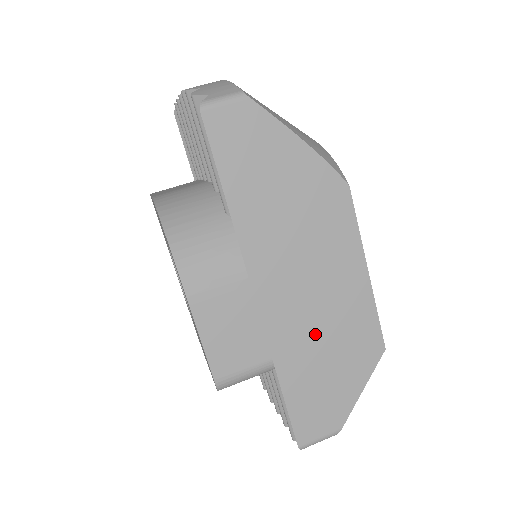
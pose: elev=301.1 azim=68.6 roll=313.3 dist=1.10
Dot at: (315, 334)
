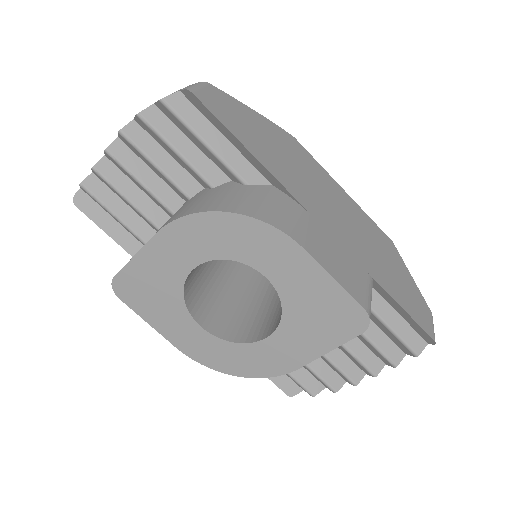
Dot at: (366, 245)
